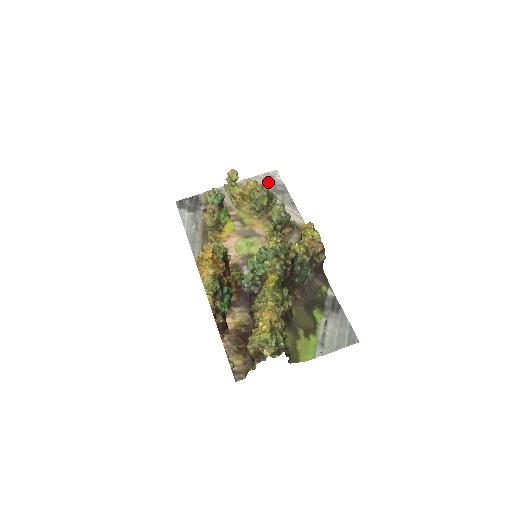
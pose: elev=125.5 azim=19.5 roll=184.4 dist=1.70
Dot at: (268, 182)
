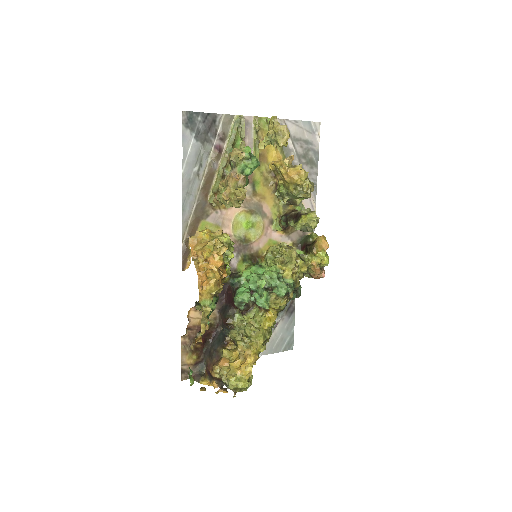
Dot at: (304, 139)
